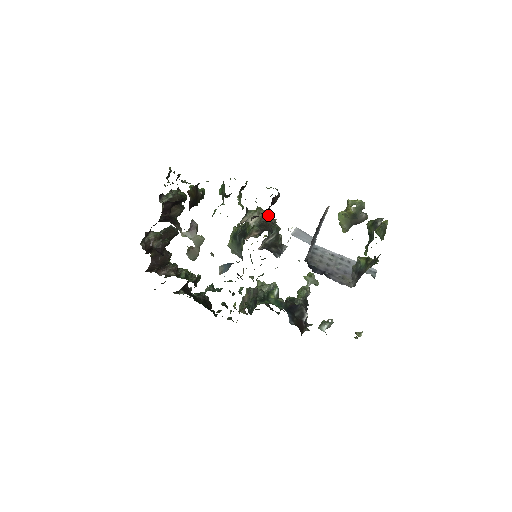
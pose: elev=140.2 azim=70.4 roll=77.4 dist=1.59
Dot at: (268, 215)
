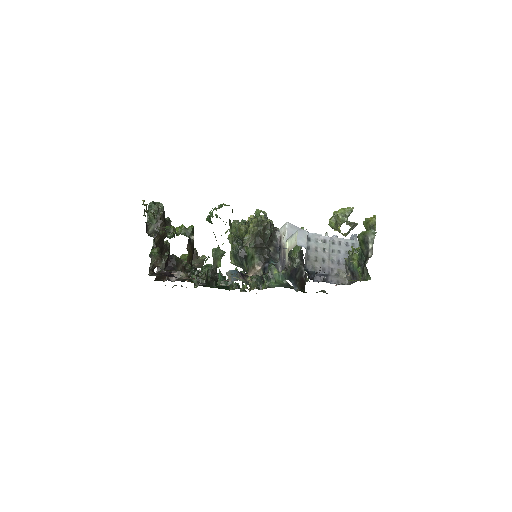
Dot at: (258, 218)
